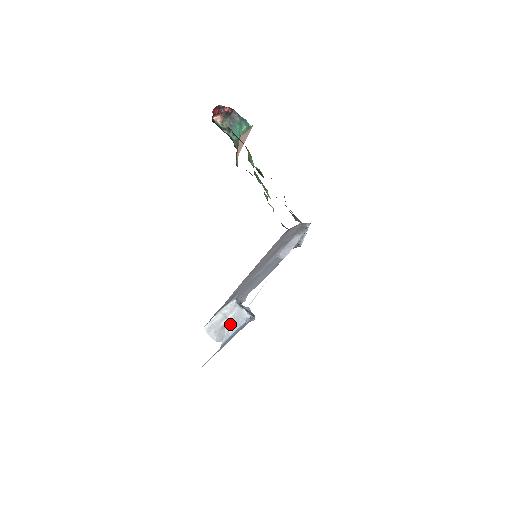
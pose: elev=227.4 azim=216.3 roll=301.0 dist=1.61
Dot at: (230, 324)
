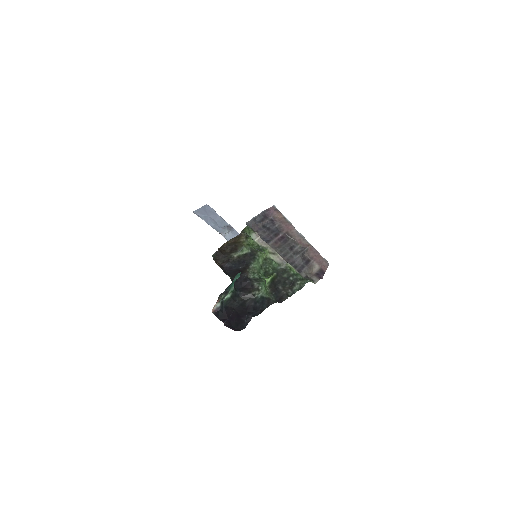
Dot at: occluded
